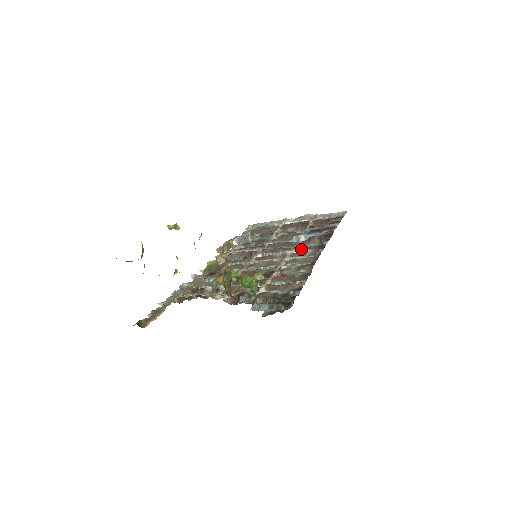
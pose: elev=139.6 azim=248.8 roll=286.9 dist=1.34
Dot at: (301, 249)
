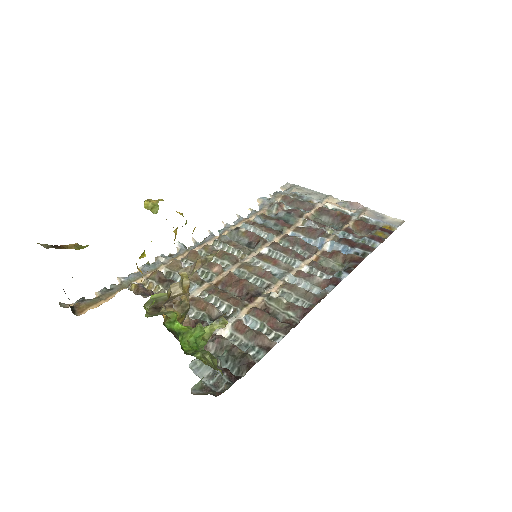
Dot at: (314, 267)
